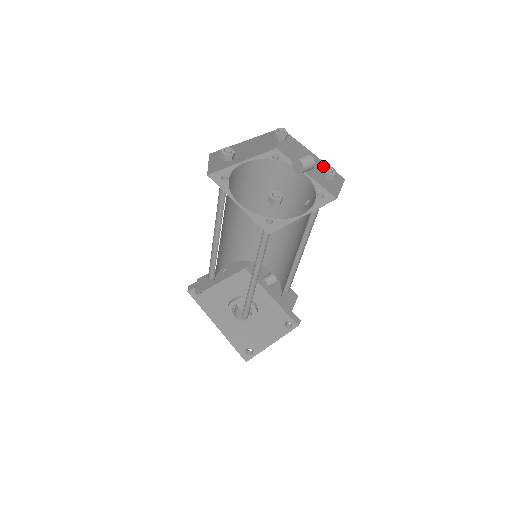
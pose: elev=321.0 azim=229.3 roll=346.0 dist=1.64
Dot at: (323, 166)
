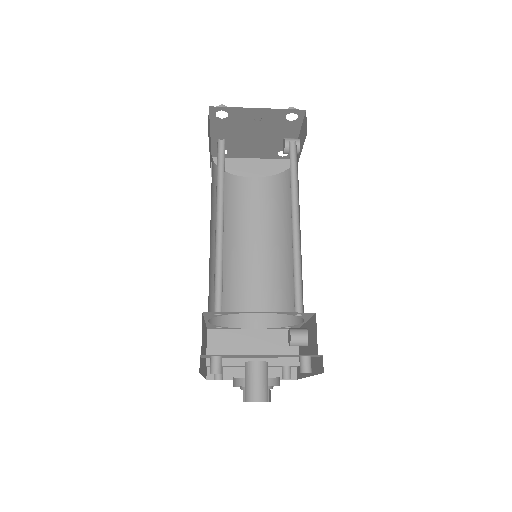
Dot at: (301, 131)
